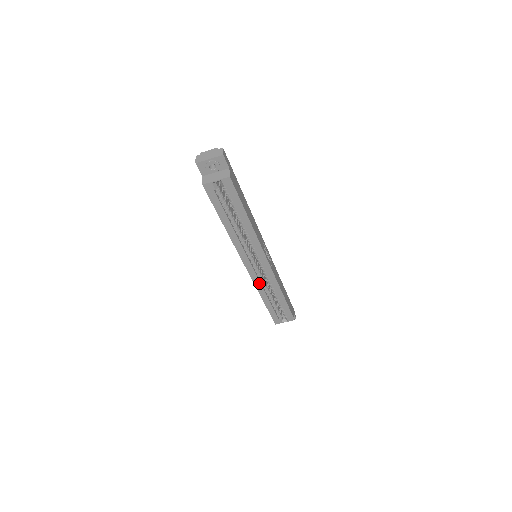
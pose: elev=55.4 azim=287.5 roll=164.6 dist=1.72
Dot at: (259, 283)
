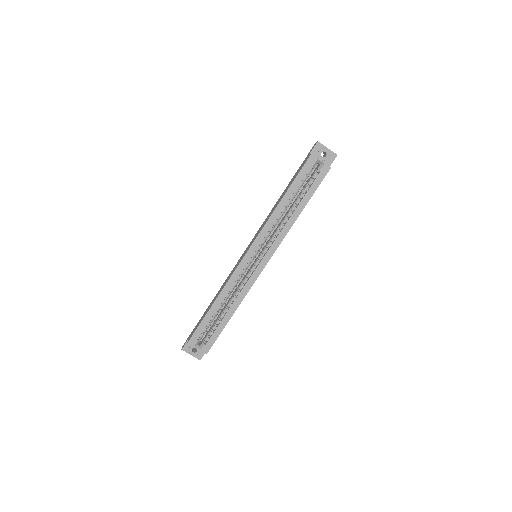
Dot at: (235, 279)
